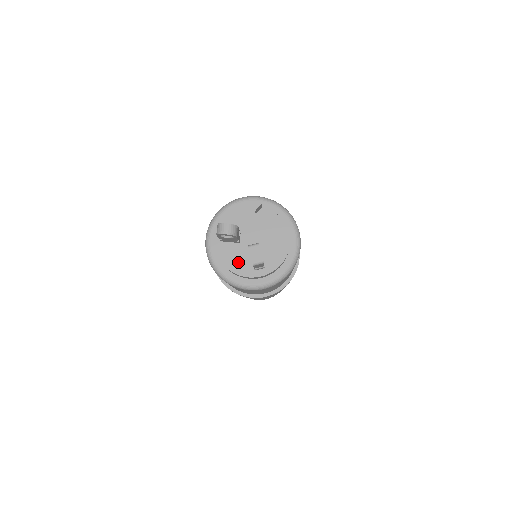
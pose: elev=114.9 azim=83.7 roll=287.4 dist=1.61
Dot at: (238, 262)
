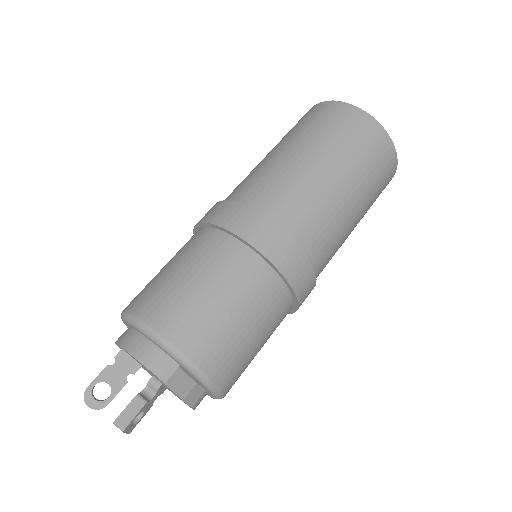
Dot at: occluded
